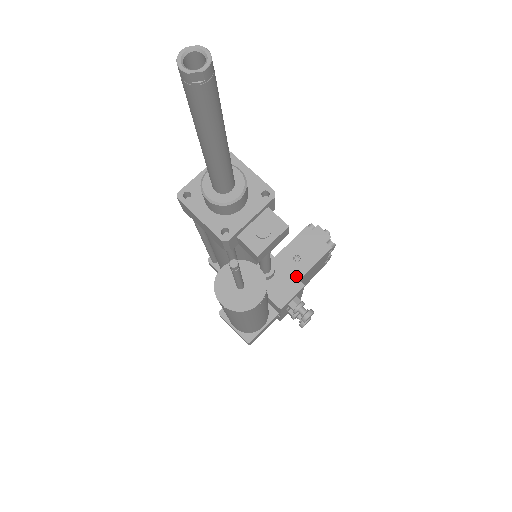
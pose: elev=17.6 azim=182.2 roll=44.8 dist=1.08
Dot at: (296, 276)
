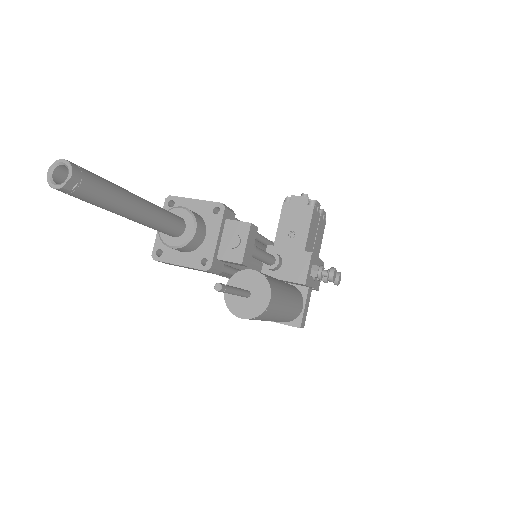
Dot at: (300, 249)
